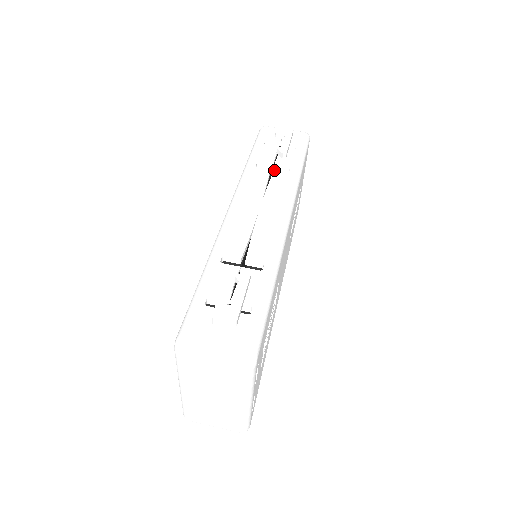
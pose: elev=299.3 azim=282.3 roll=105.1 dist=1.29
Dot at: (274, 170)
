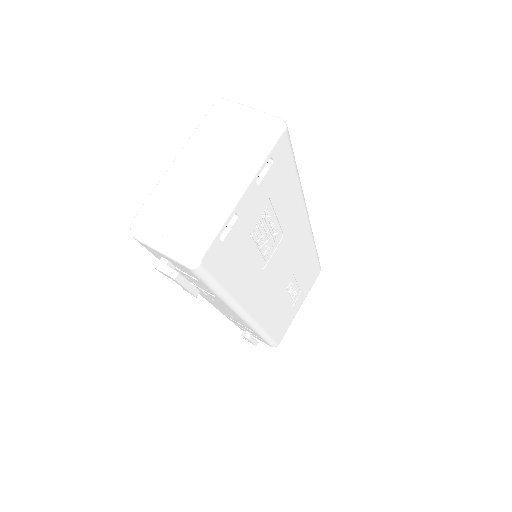
Dot at: occluded
